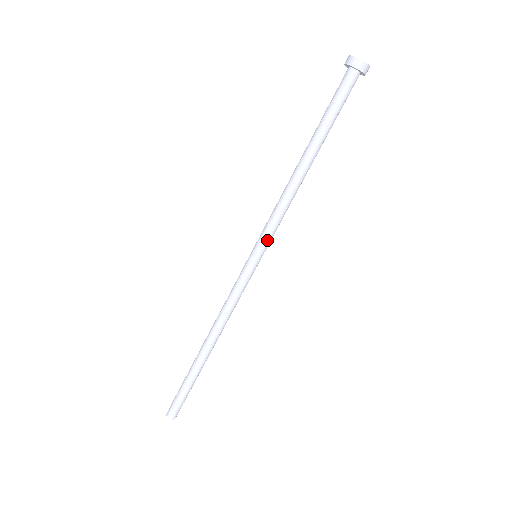
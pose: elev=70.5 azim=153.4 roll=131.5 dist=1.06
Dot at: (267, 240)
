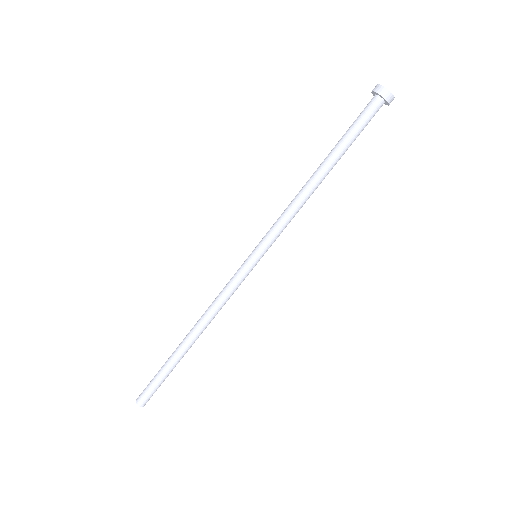
Dot at: (266, 239)
